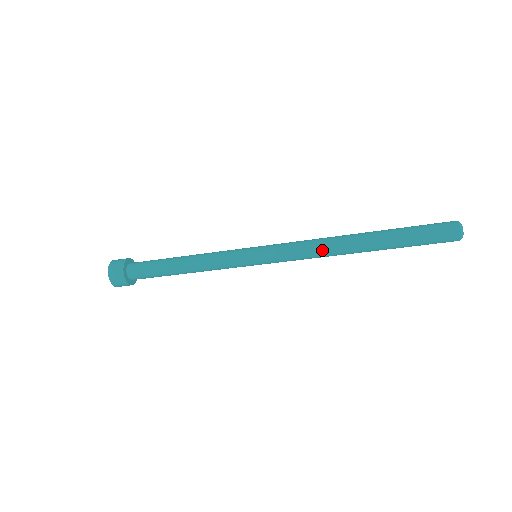
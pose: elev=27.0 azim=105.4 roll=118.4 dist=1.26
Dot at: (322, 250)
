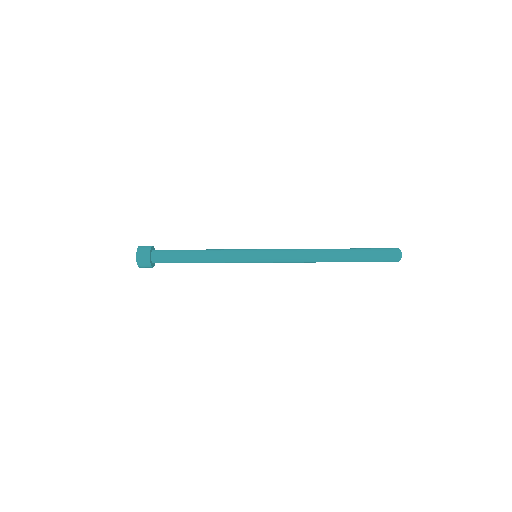
Dot at: (306, 261)
